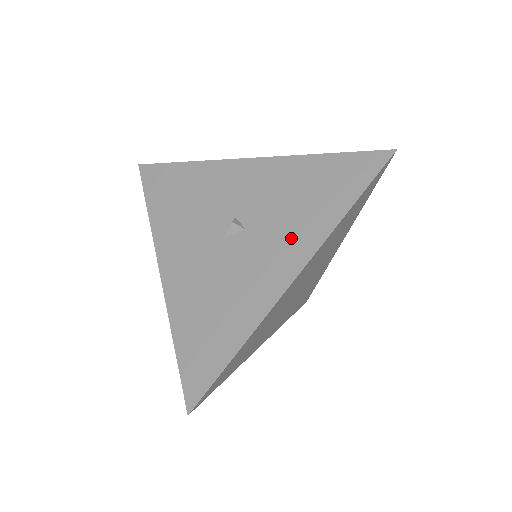
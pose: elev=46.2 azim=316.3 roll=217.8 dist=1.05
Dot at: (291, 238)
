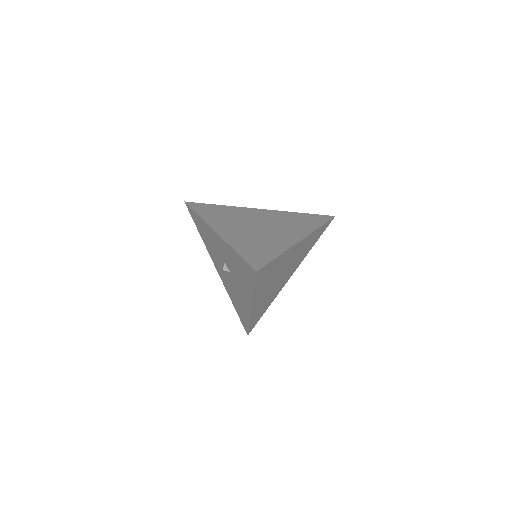
Dot at: (243, 289)
